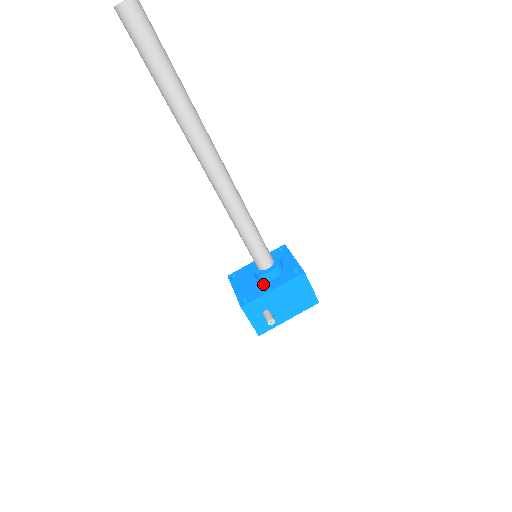
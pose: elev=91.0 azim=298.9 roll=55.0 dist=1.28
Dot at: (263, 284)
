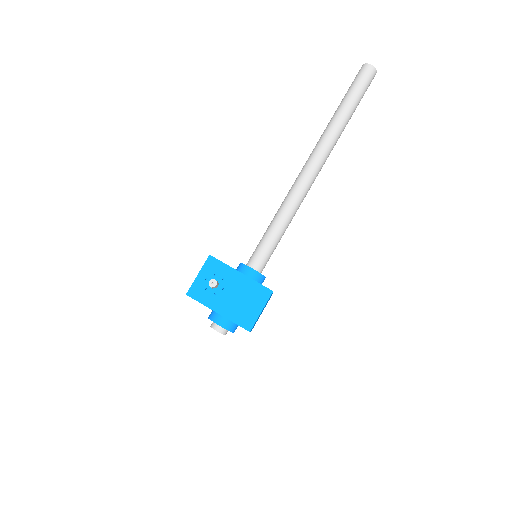
Dot at: occluded
